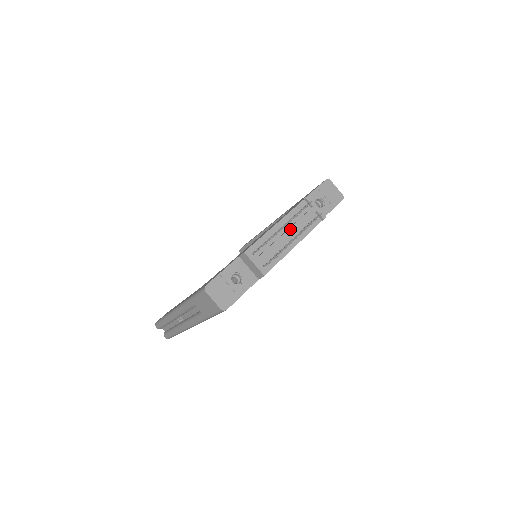
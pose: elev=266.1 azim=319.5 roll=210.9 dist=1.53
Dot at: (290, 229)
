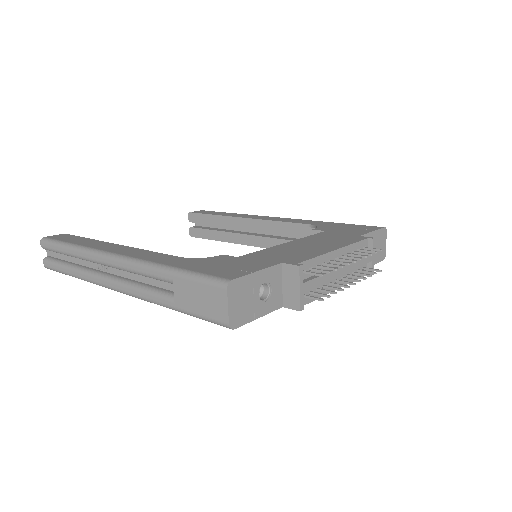
Dot at: (346, 266)
